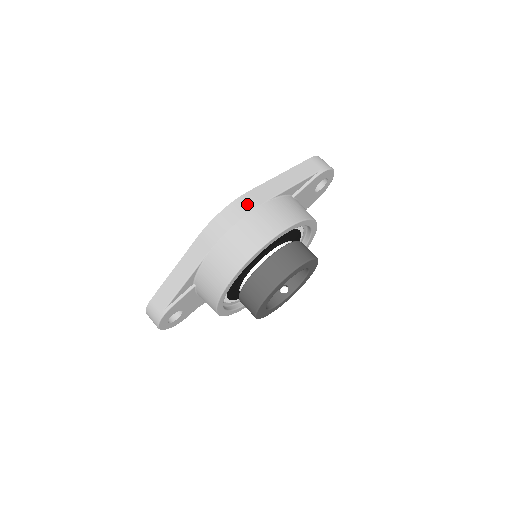
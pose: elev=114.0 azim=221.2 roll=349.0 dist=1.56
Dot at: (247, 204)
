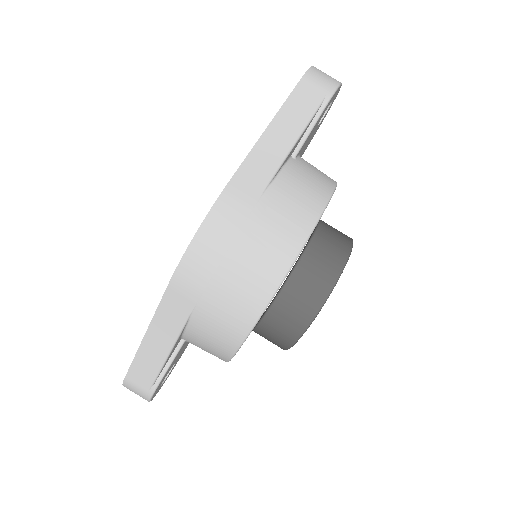
Dot at: (233, 212)
